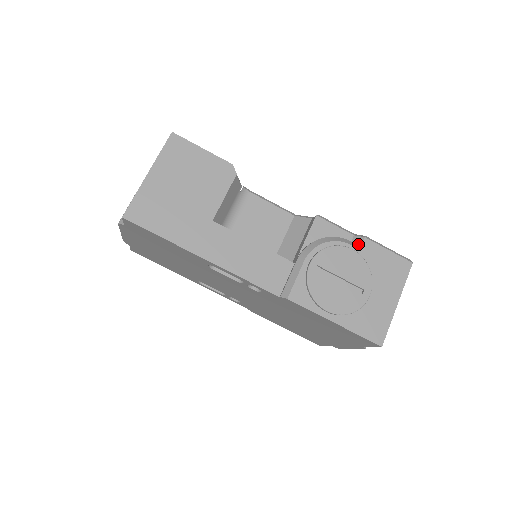
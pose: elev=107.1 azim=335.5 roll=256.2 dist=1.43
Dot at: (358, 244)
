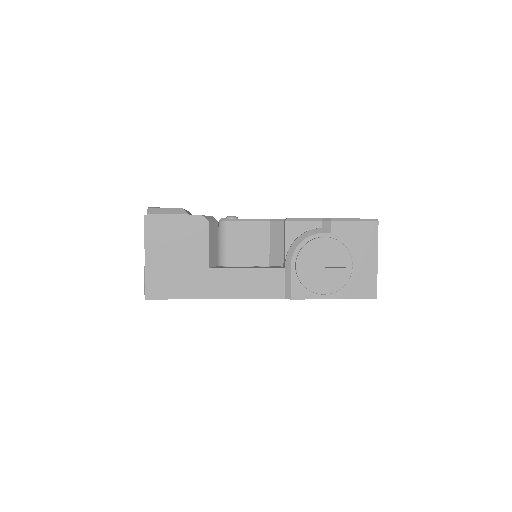
Dot at: (328, 228)
